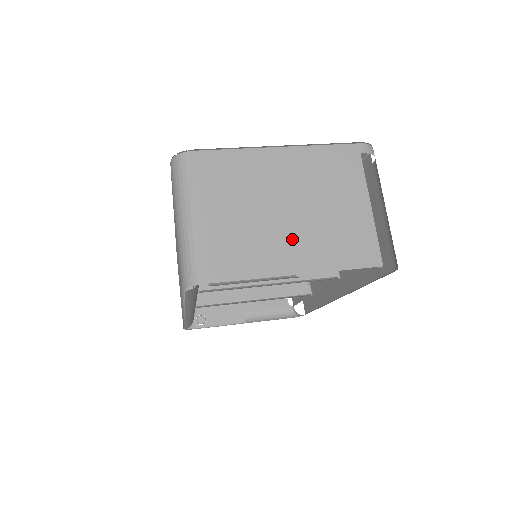
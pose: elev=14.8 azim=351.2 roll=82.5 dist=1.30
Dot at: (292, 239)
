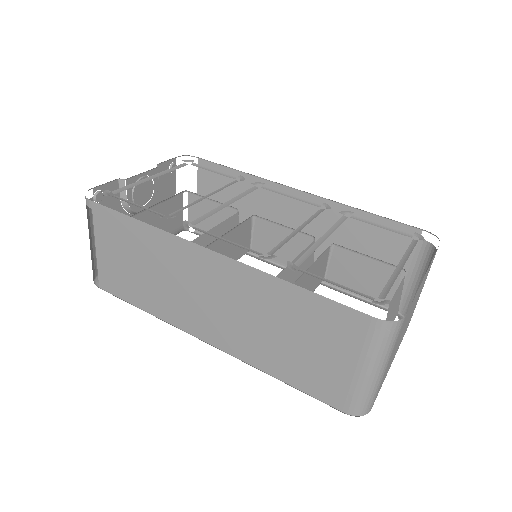
Dot at: occluded
